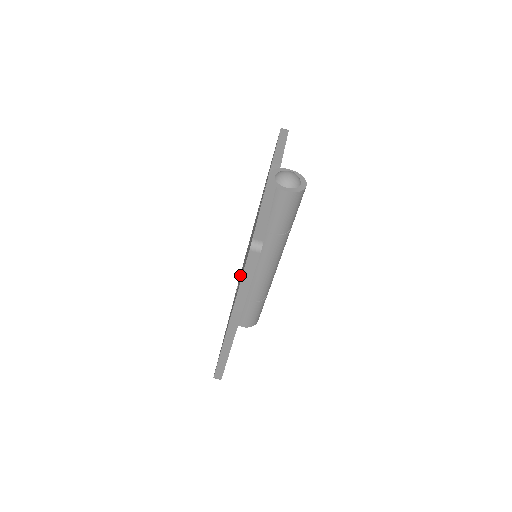
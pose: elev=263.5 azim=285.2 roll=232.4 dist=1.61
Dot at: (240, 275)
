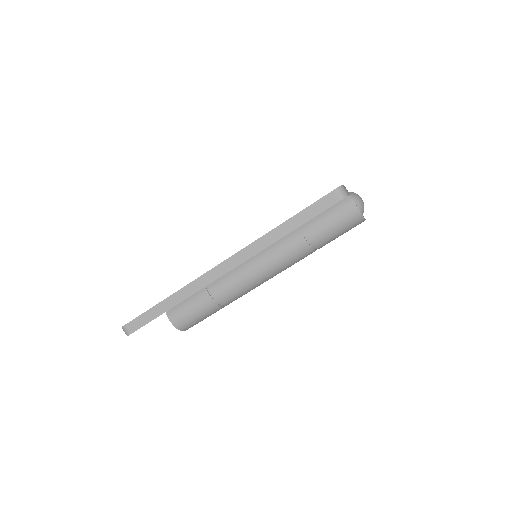
Dot at: occluded
